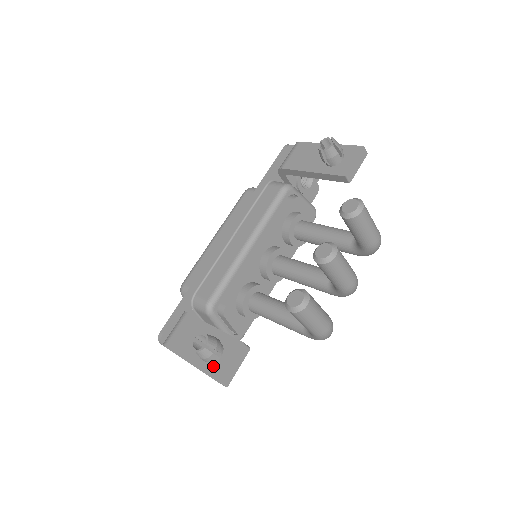
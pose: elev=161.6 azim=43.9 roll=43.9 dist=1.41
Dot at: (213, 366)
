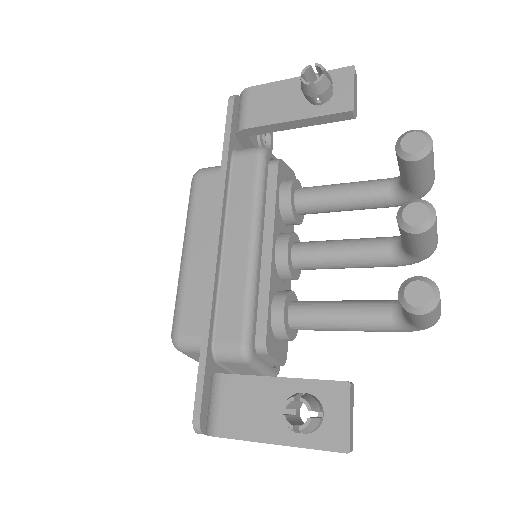
Dot at: (320, 433)
